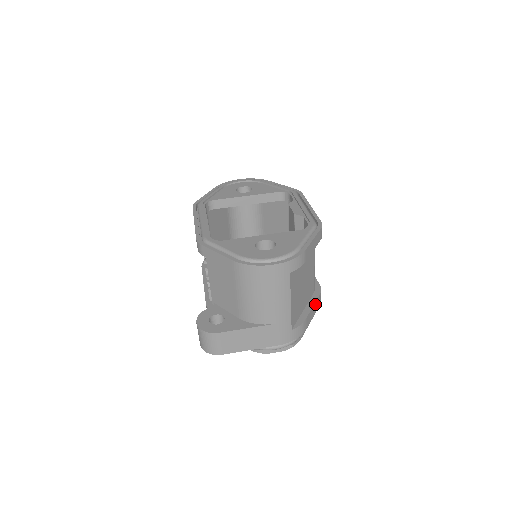
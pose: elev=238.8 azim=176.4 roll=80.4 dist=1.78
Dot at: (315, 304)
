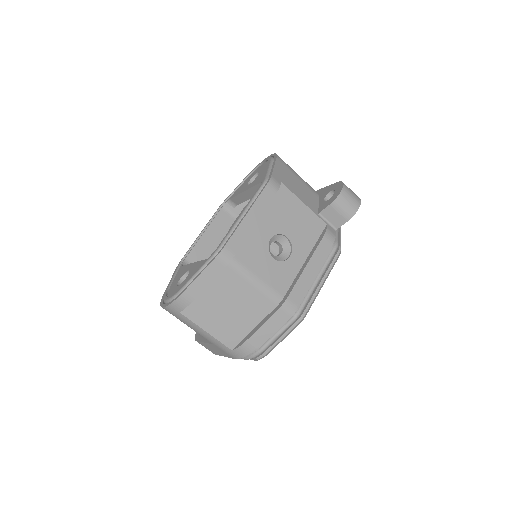
Dot at: (269, 321)
